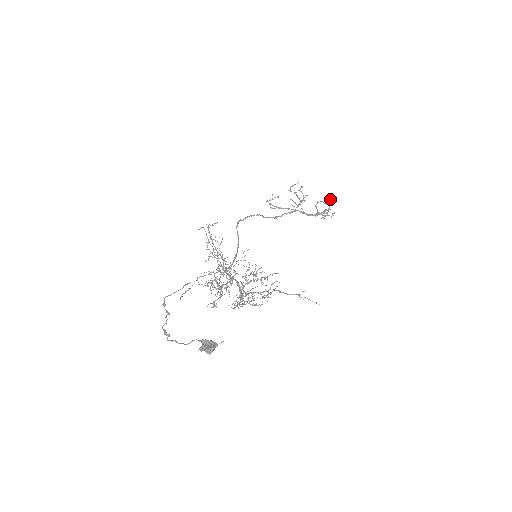
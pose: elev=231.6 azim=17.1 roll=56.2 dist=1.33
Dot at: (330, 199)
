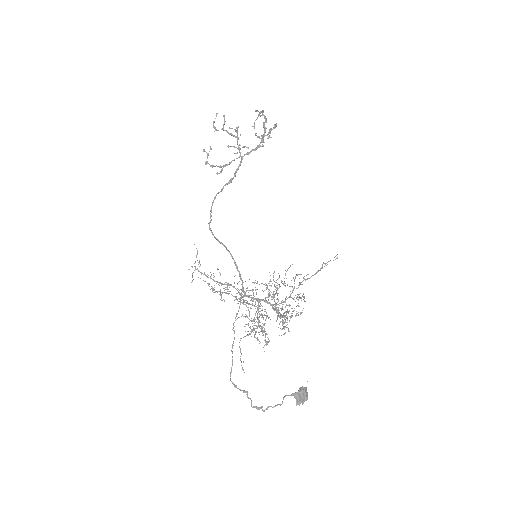
Dot at: (262, 112)
